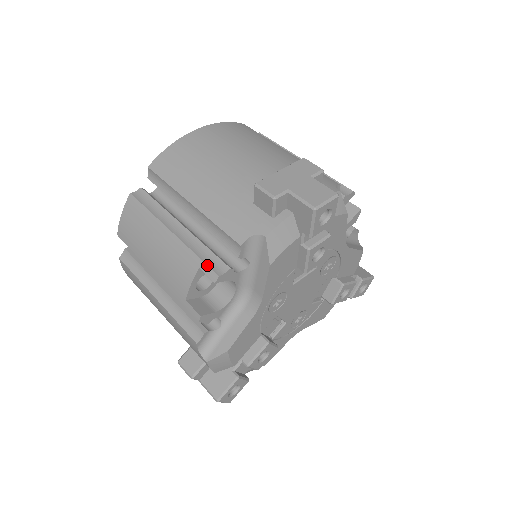
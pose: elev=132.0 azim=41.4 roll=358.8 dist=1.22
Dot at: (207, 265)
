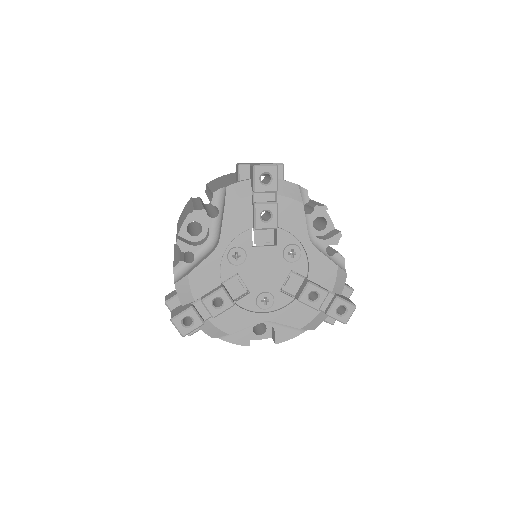
Dot at: (194, 208)
